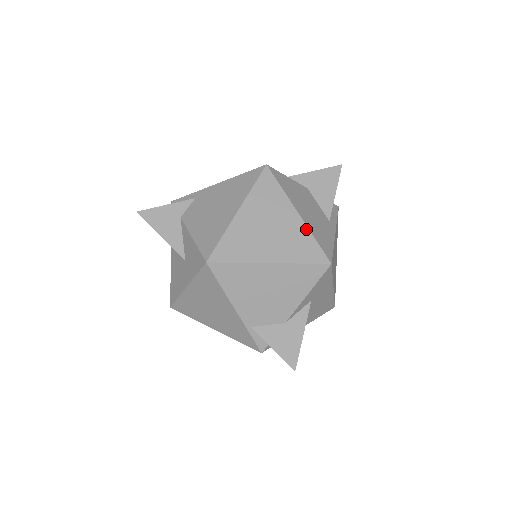
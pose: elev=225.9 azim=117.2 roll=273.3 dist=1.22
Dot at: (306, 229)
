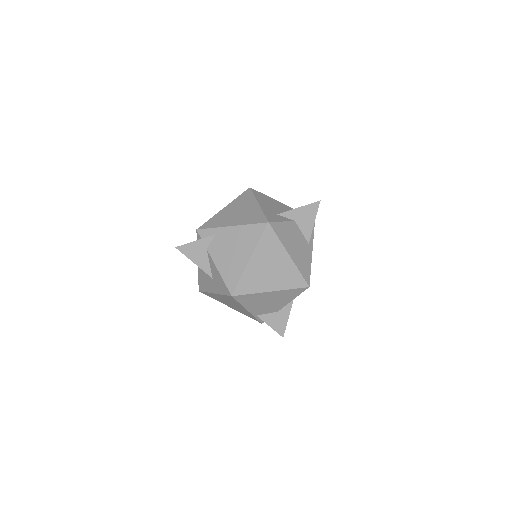
Dot at: (294, 266)
